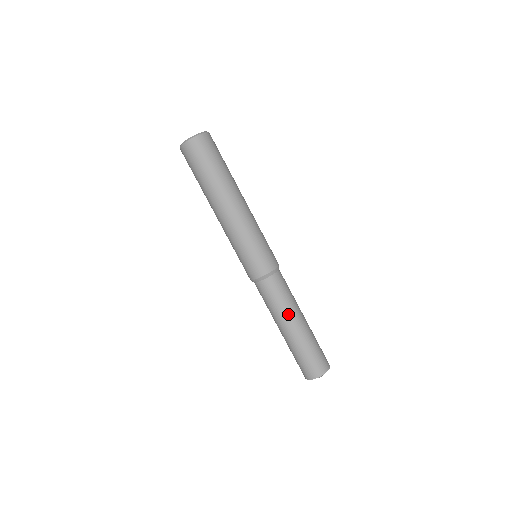
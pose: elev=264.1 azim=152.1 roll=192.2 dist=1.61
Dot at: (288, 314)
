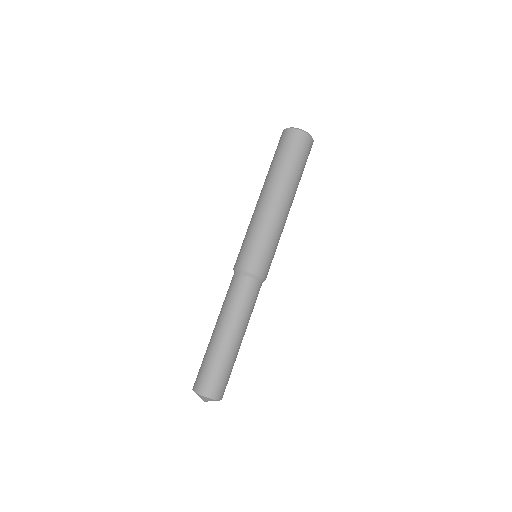
Dot at: (242, 323)
